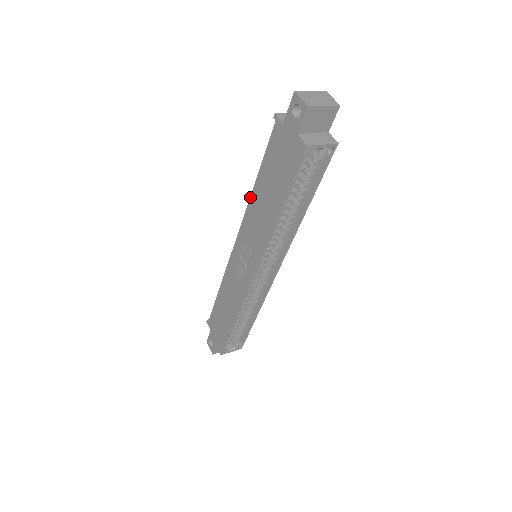
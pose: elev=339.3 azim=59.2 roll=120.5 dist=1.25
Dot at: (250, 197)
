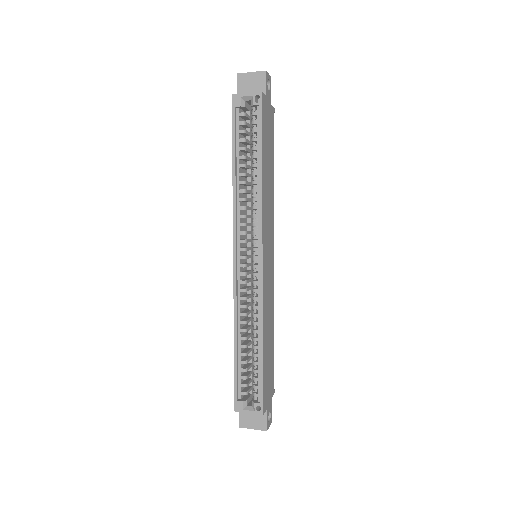
Dot at: occluded
